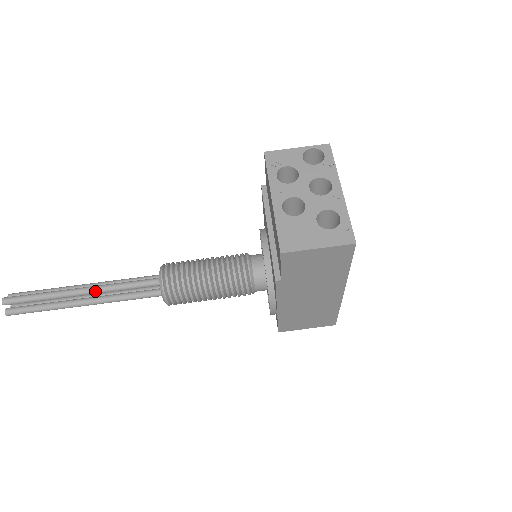
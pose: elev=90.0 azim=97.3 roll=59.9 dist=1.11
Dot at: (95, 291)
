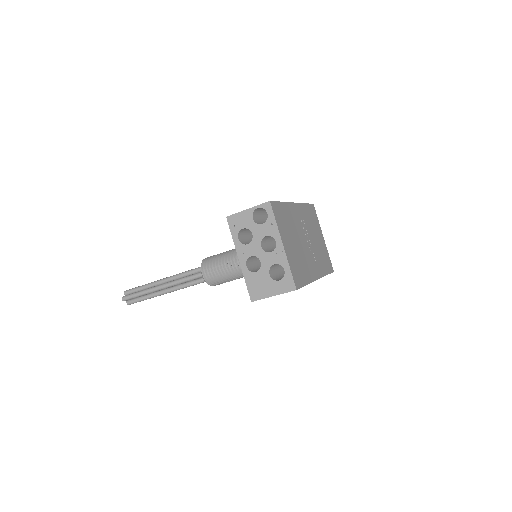
Dot at: occluded
